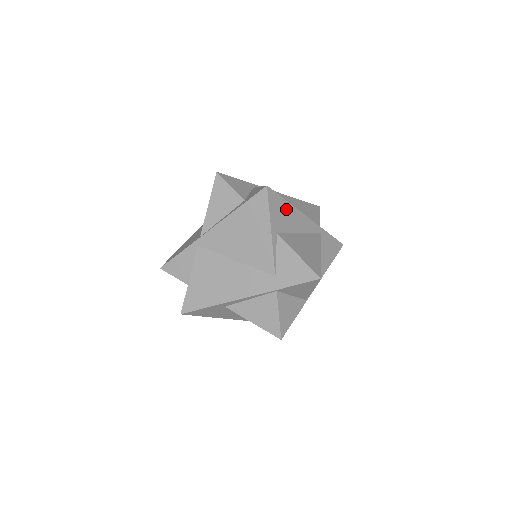
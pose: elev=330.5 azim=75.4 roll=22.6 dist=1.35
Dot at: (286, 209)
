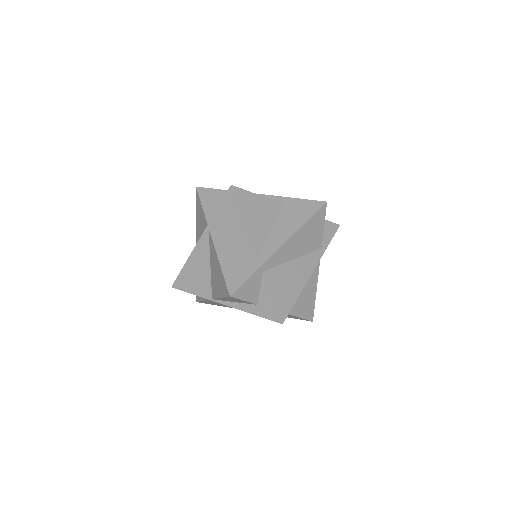
Dot at: occluded
